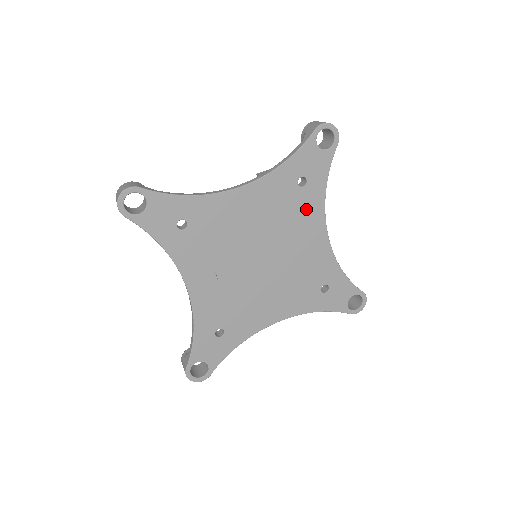
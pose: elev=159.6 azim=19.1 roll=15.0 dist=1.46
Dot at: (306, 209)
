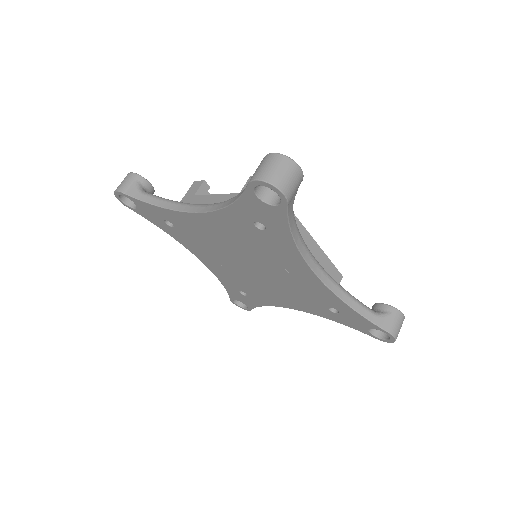
Dot at: (278, 248)
